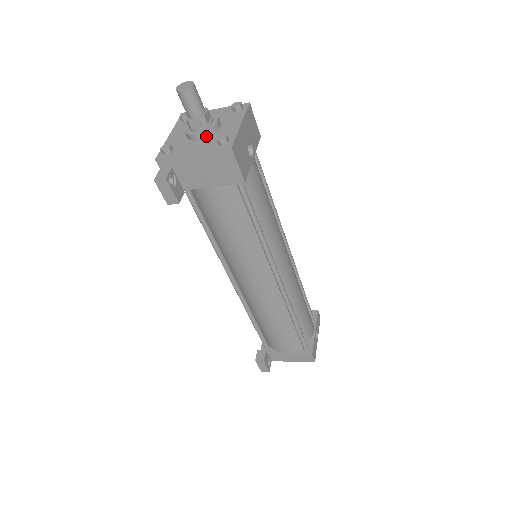
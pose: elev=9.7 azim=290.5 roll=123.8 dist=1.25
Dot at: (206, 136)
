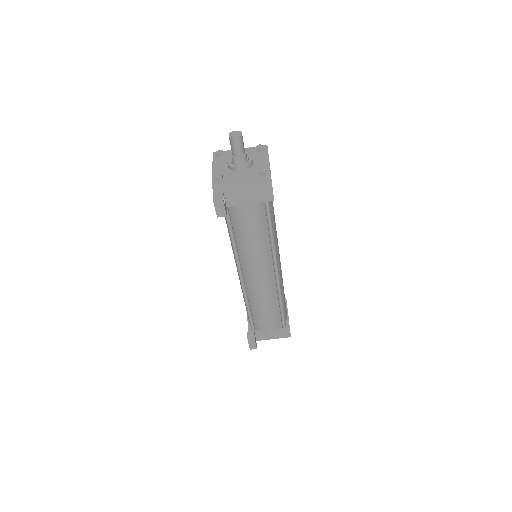
Dot at: (246, 169)
